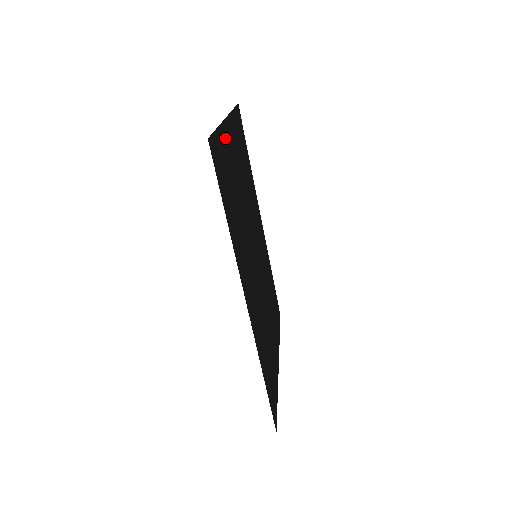
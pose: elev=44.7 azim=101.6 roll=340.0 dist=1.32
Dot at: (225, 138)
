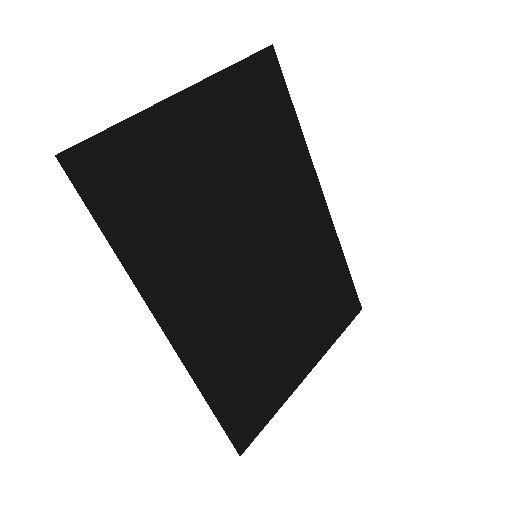
Dot at: (159, 126)
